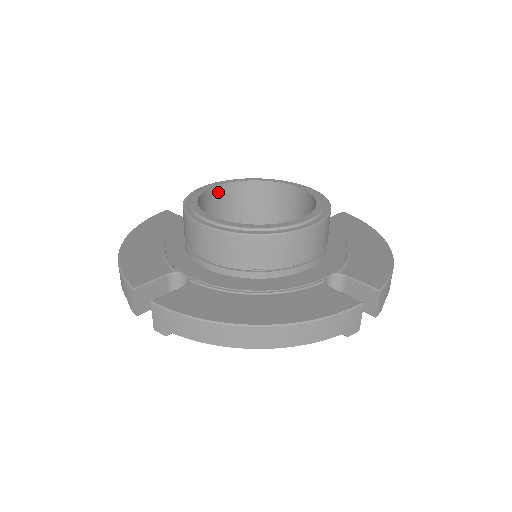
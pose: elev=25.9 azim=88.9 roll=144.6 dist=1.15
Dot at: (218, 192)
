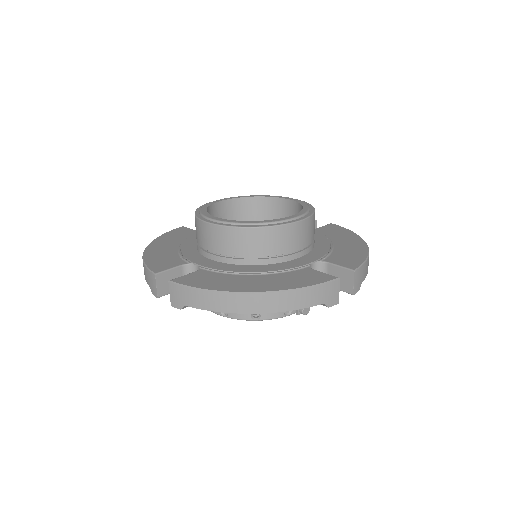
Dot at: (224, 206)
